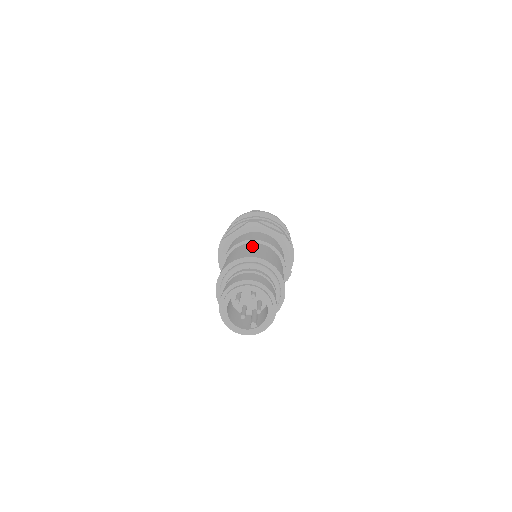
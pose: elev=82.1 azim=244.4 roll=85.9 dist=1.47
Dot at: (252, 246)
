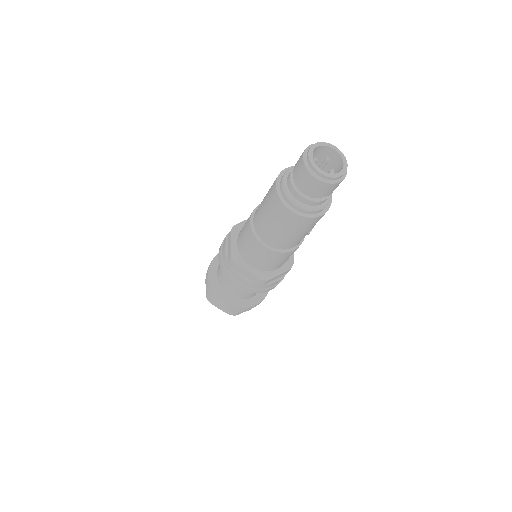
Dot at: occluded
